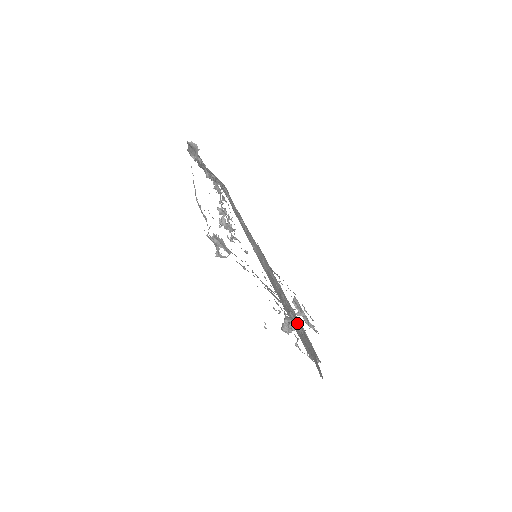
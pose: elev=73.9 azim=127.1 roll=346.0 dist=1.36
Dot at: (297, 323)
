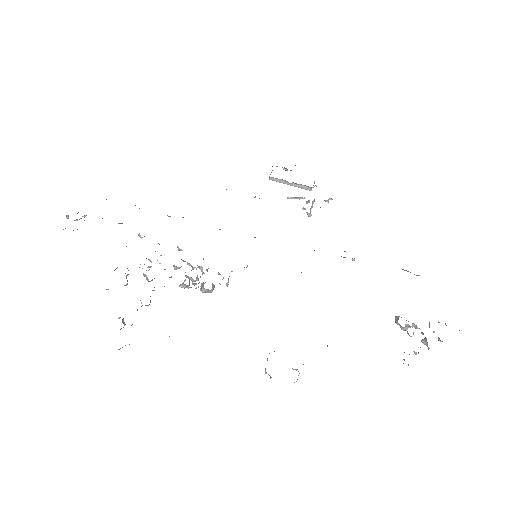
Dot at: occluded
